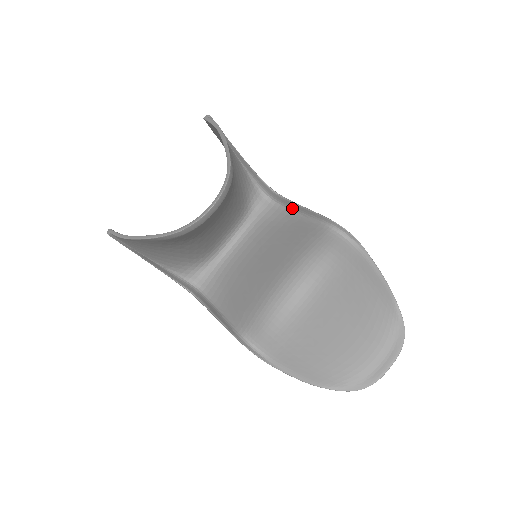
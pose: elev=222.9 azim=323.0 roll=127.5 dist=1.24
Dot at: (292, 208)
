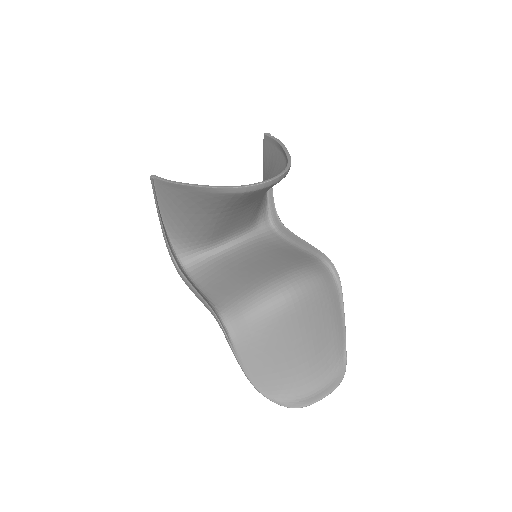
Dot at: (291, 239)
